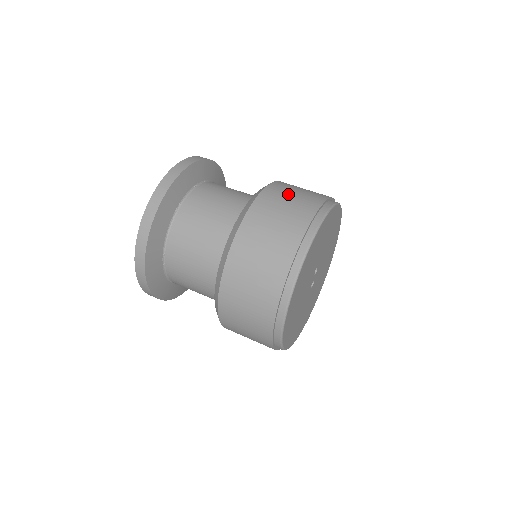
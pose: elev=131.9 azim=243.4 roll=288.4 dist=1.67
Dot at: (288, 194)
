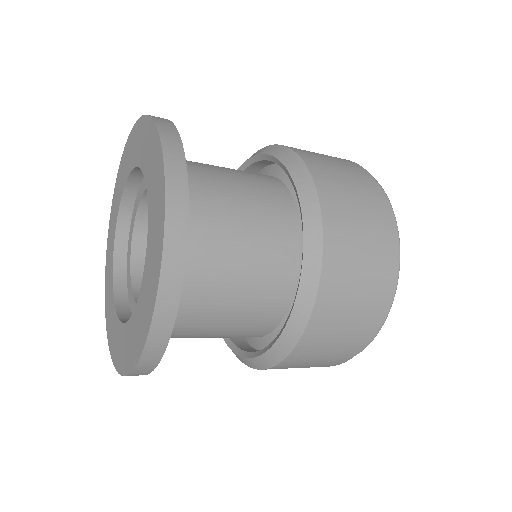
Dot at: occluded
